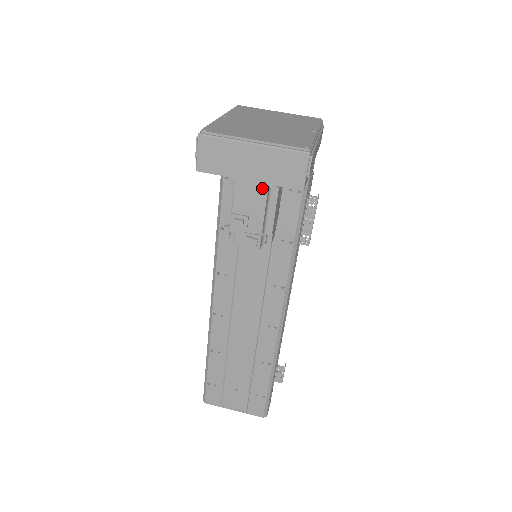
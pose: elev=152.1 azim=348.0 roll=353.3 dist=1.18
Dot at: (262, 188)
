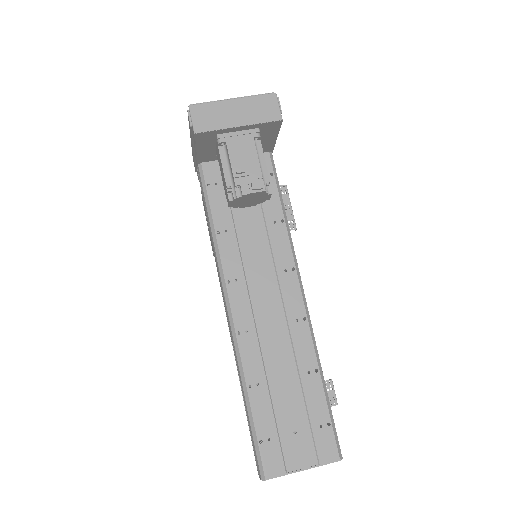
Dot at: (249, 140)
